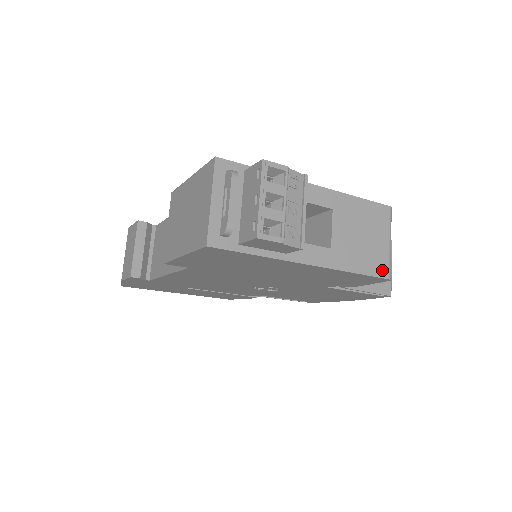
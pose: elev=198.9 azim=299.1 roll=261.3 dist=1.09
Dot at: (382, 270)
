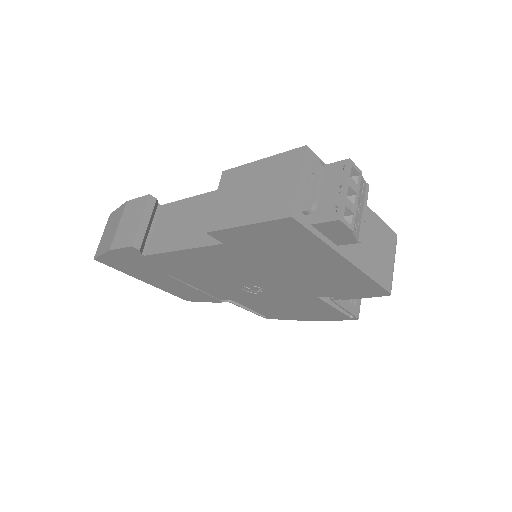
Dot at: (388, 284)
